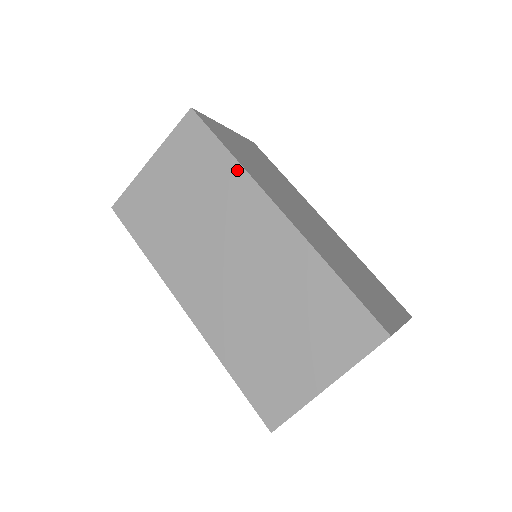
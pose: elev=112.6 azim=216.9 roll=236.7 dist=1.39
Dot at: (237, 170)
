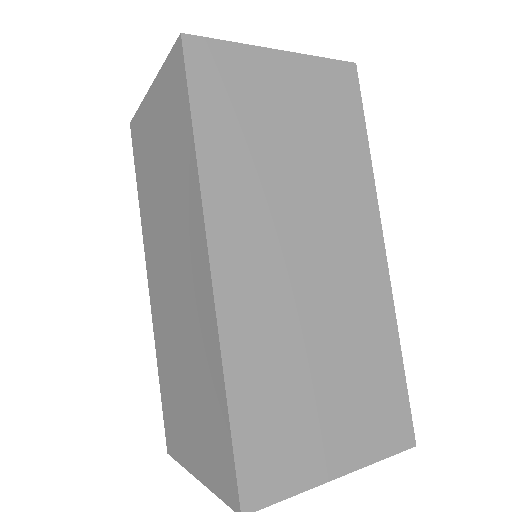
Dot at: (194, 171)
